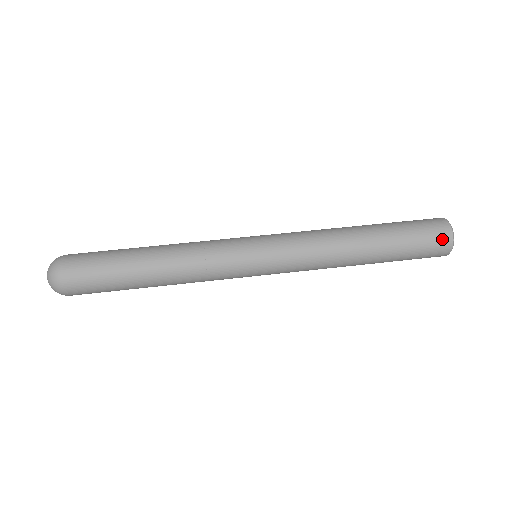
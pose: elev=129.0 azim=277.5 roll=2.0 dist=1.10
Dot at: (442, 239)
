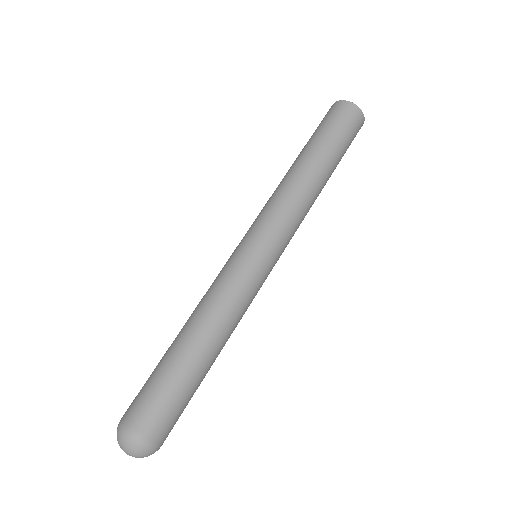
Dot at: (359, 122)
